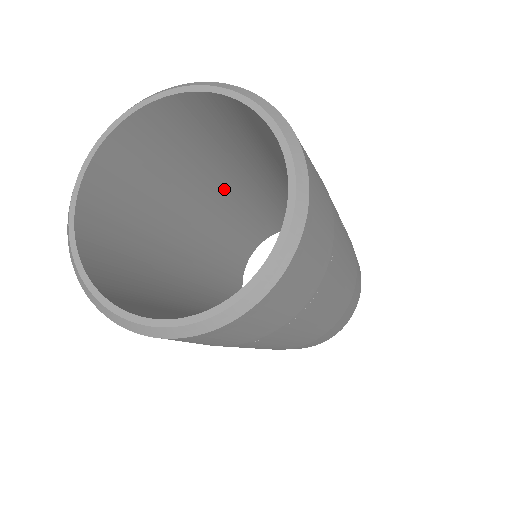
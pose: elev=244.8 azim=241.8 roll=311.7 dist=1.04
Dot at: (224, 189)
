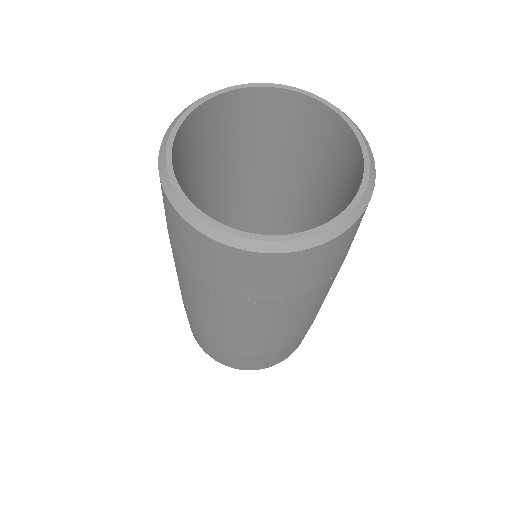
Dot at: (280, 199)
